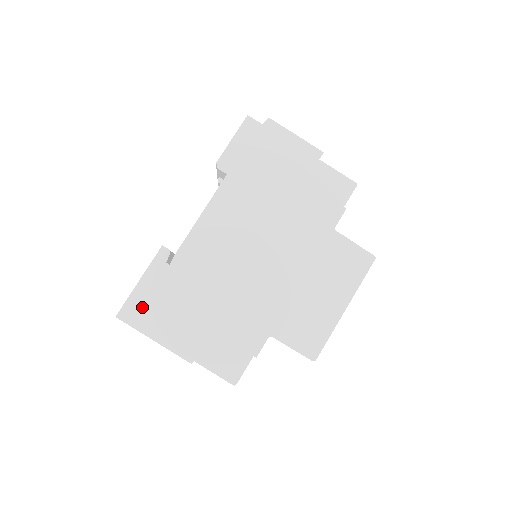
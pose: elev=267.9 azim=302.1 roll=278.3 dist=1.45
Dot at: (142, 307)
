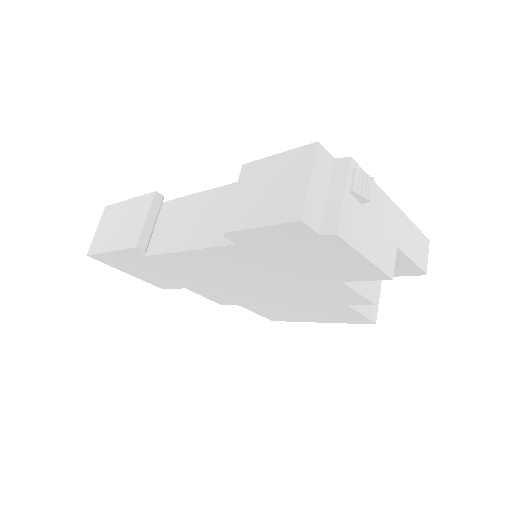
Dot at: (114, 261)
